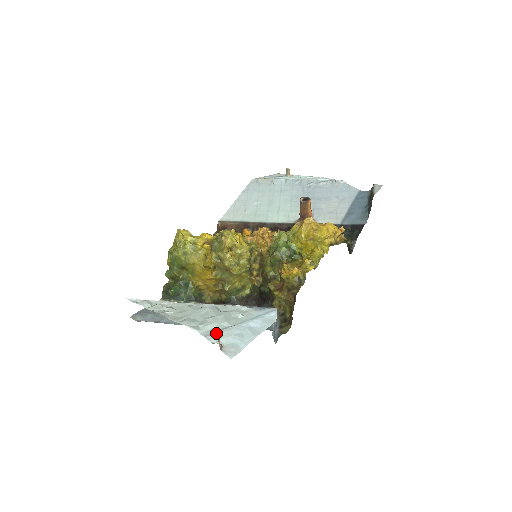
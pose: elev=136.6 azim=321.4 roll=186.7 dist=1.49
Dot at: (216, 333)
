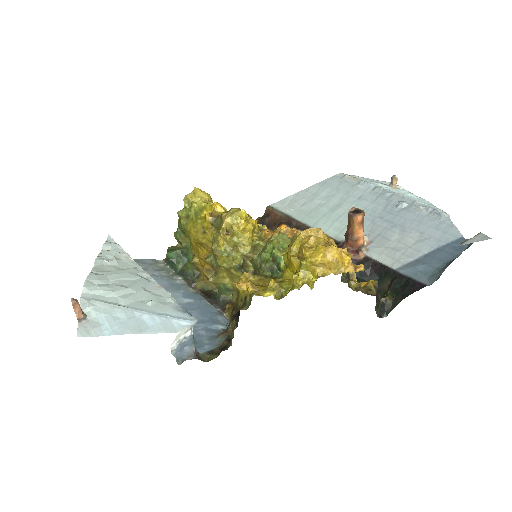
Dot at: (97, 302)
